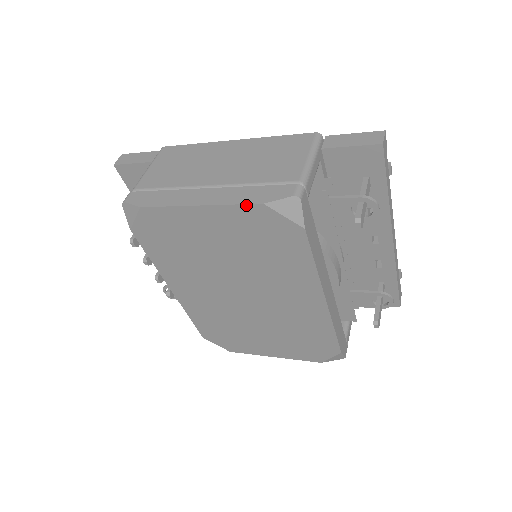
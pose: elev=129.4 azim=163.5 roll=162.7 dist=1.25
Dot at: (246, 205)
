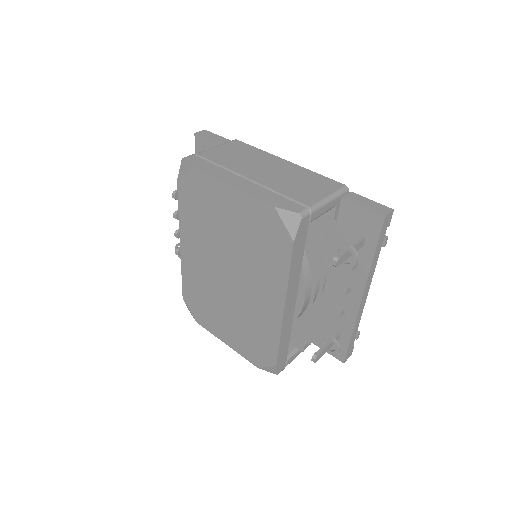
Dot at: (263, 202)
